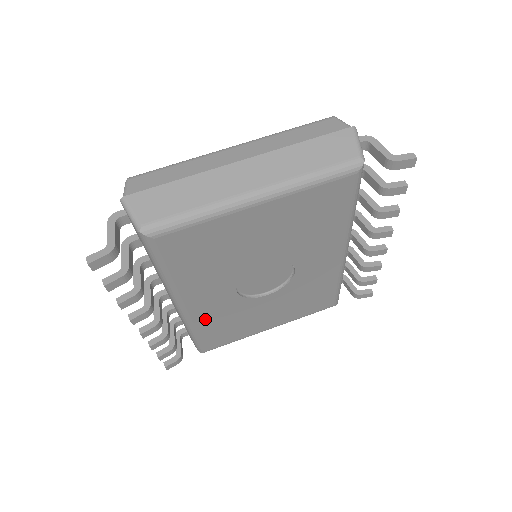
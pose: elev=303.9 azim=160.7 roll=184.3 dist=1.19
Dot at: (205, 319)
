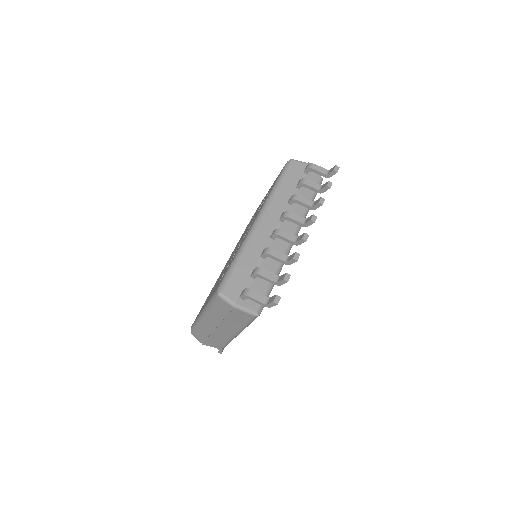
Dot at: occluded
